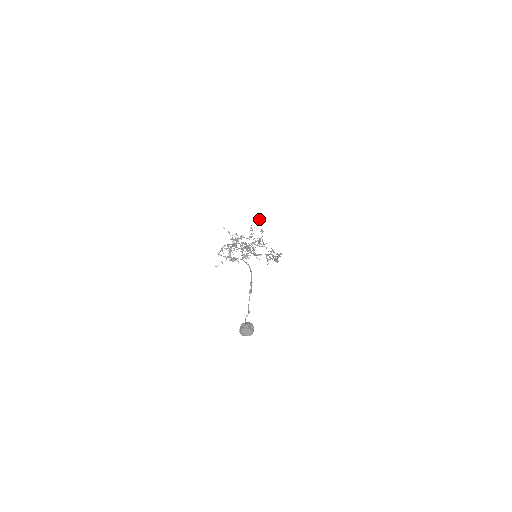
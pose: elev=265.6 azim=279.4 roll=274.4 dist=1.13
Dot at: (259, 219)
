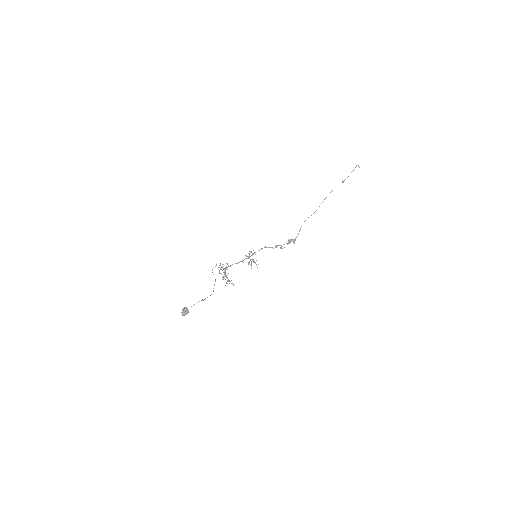
Dot at: occluded
